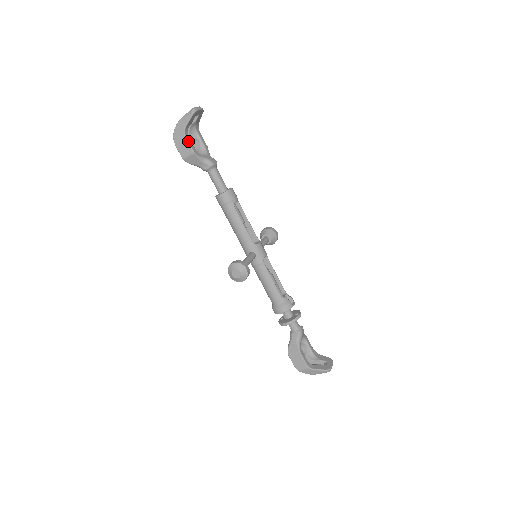
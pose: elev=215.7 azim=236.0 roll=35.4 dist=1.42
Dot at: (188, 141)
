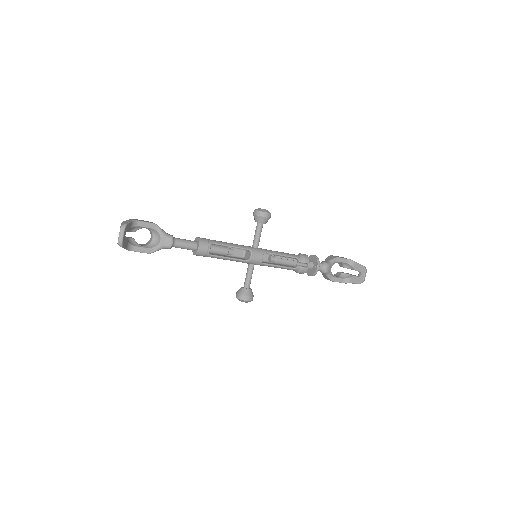
Dot at: occluded
